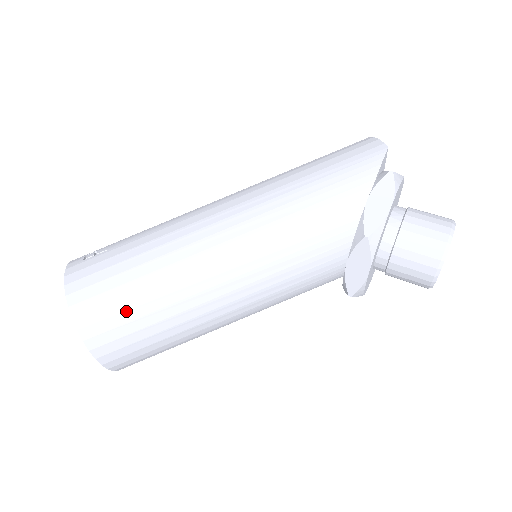
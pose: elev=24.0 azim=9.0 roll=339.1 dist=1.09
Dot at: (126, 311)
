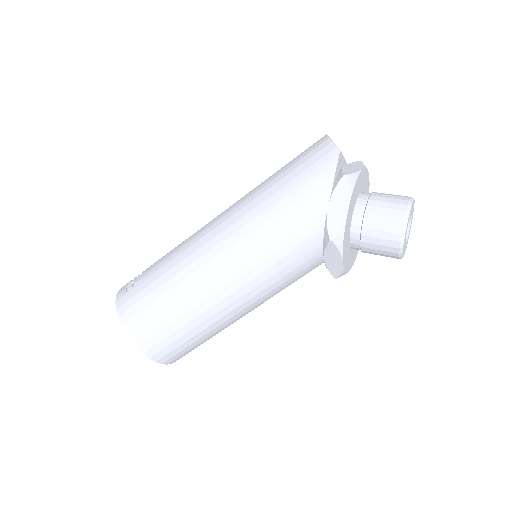
Dot at: (166, 328)
